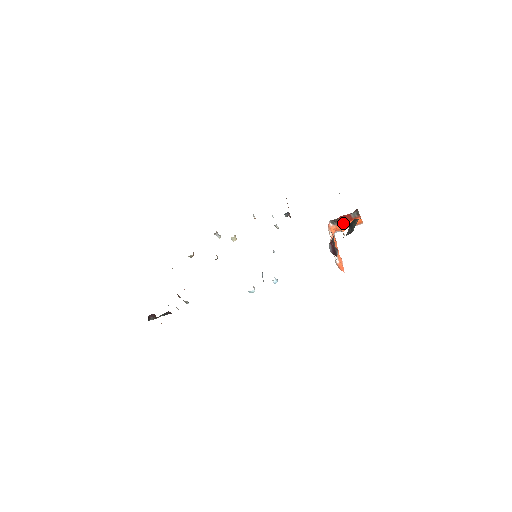
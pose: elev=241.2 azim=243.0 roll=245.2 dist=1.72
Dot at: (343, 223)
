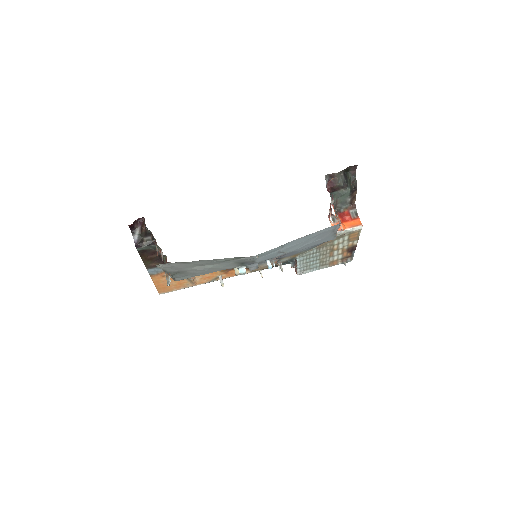
Dot at: (343, 222)
